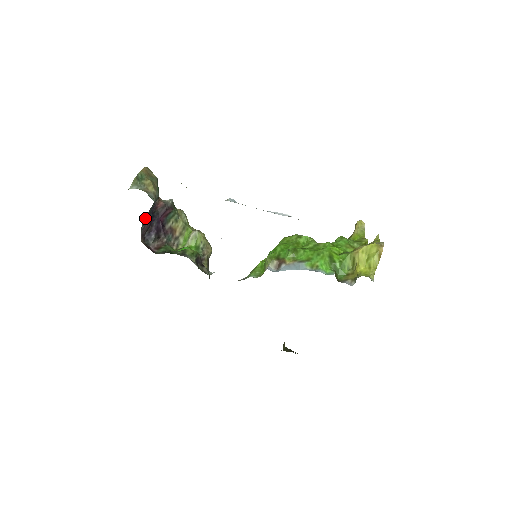
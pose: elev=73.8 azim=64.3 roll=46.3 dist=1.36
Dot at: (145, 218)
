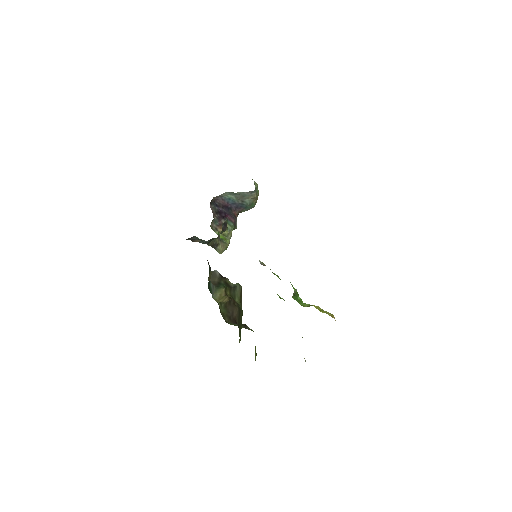
Dot at: (231, 198)
